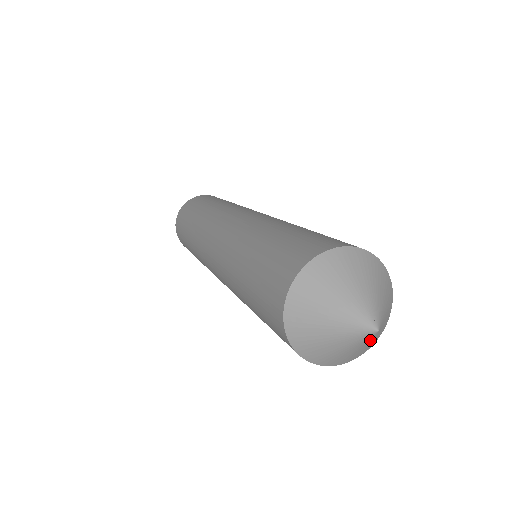
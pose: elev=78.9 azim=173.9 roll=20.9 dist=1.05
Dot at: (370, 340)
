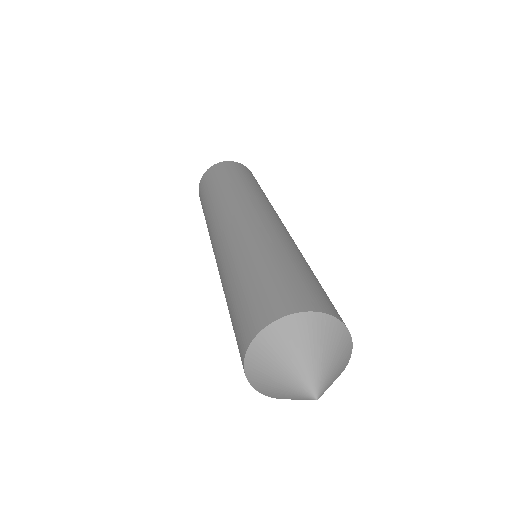
Dot at: occluded
